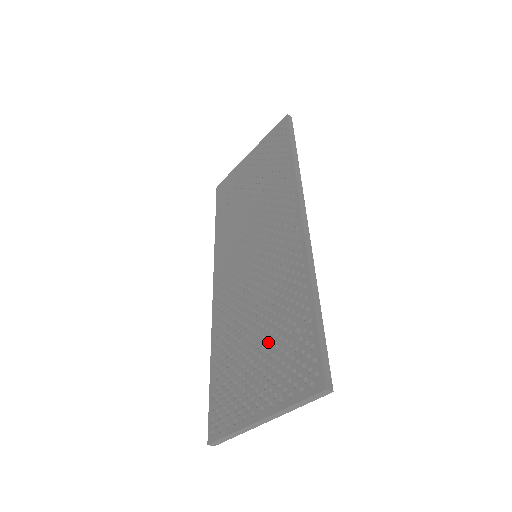
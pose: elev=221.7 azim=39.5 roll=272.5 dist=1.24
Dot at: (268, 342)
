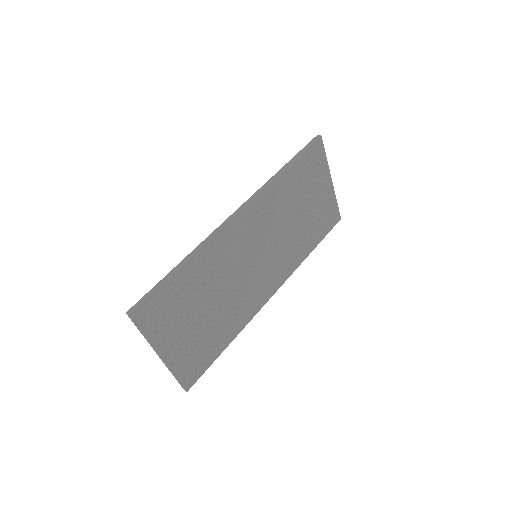
Dot at: occluded
